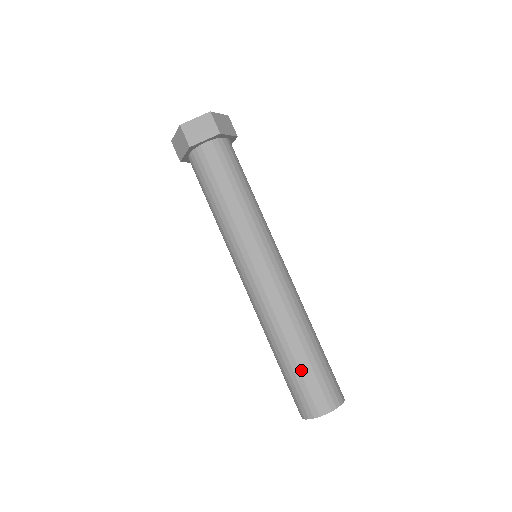
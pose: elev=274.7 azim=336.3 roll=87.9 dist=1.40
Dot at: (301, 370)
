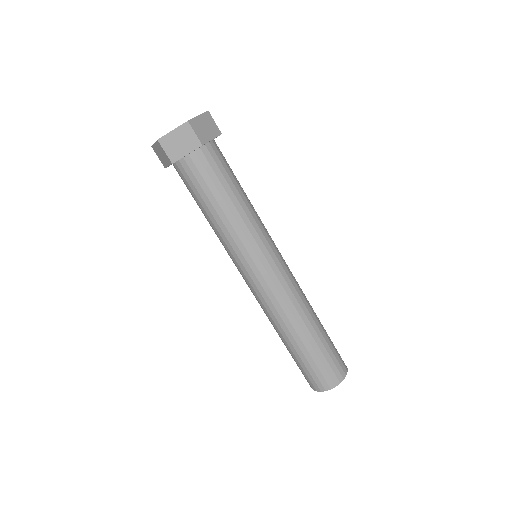
Dot at: (325, 345)
